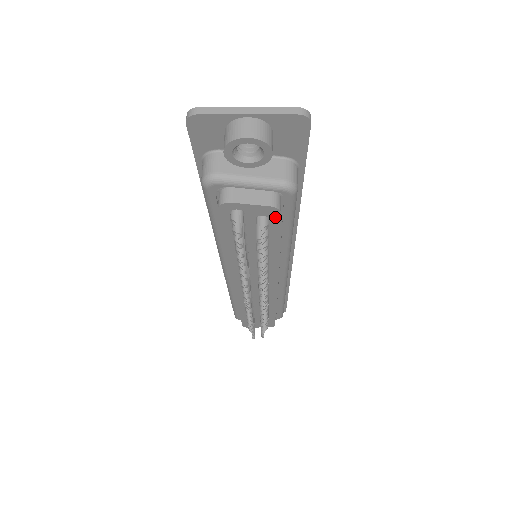
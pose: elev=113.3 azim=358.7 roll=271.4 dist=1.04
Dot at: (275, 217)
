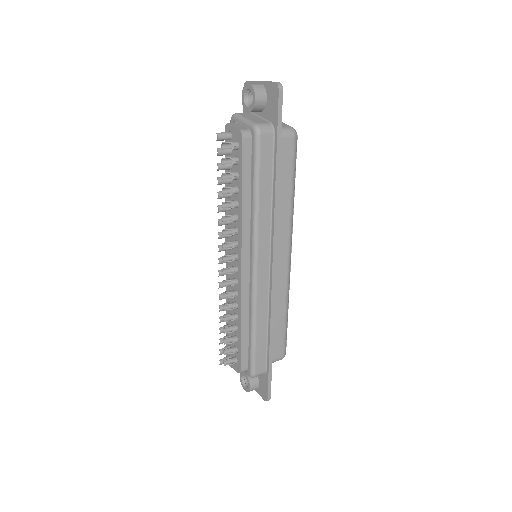
Dot at: (241, 144)
